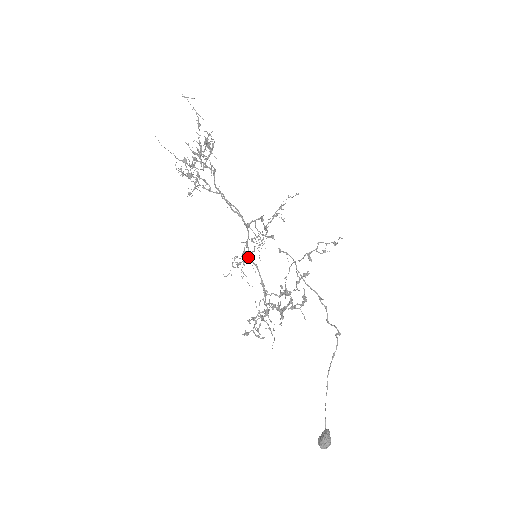
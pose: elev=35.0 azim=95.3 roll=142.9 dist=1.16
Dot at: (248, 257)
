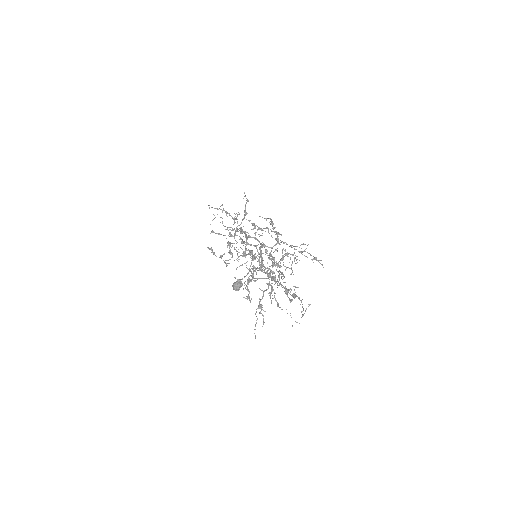
Dot at: occluded
